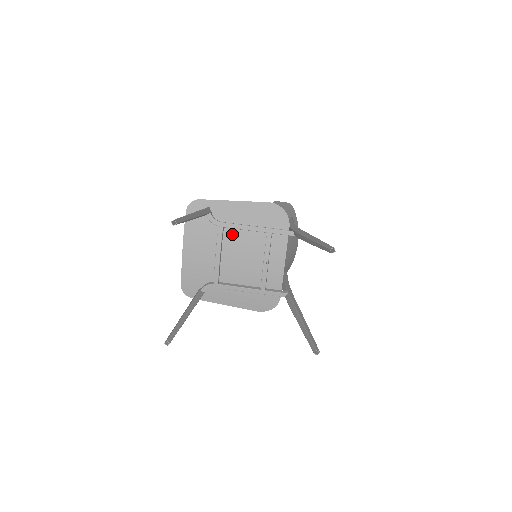
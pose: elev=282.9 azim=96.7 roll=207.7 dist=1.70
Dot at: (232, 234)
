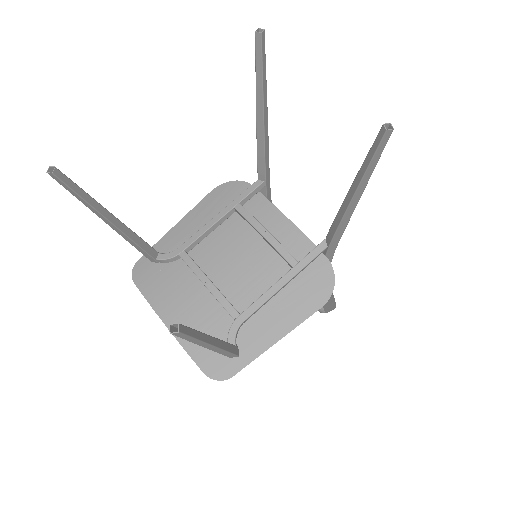
Dot at: (202, 250)
